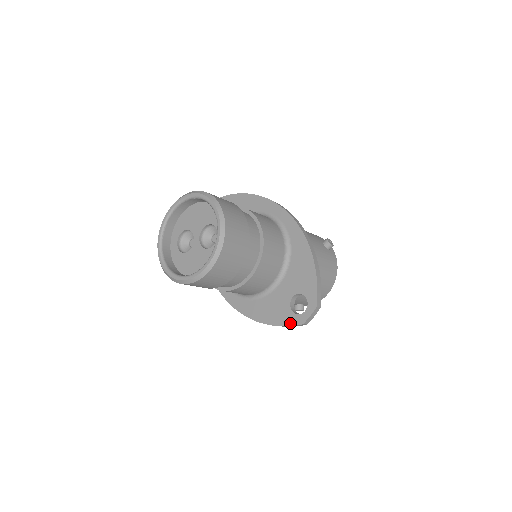
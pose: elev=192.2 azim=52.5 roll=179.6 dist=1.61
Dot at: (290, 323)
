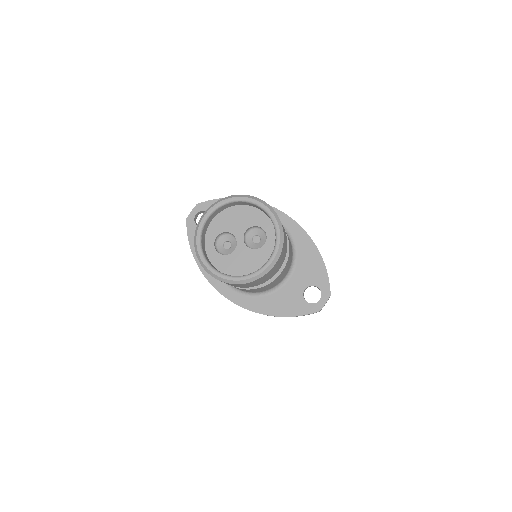
Dot at: (306, 312)
